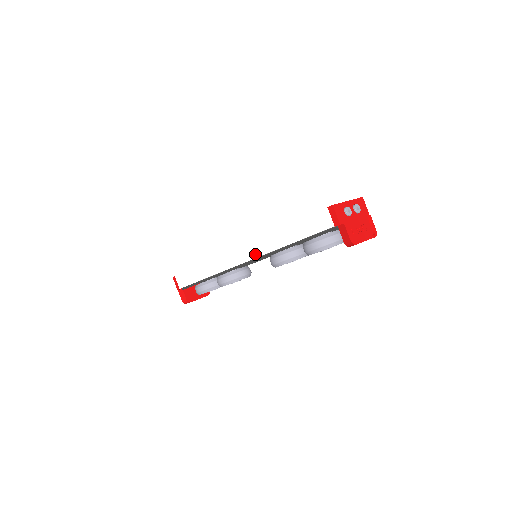
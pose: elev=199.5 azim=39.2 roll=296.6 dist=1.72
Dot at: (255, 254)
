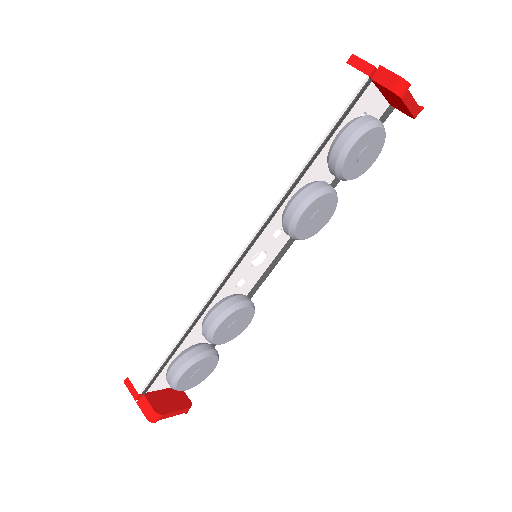
Dot at: (257, 220)
